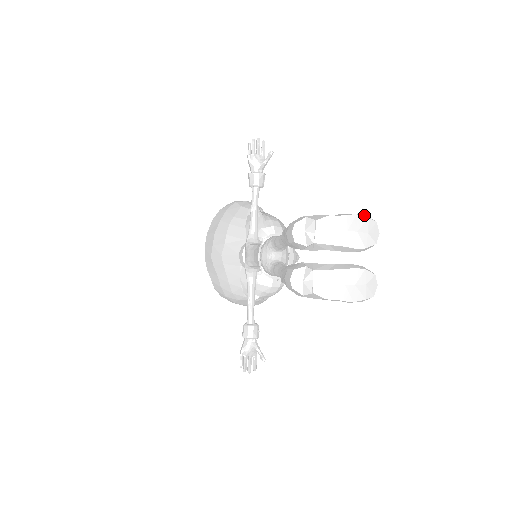
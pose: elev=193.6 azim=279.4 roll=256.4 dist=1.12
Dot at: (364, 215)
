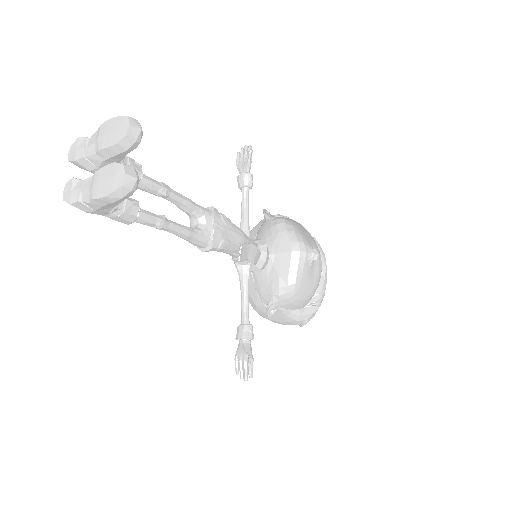
Dot at: (127, 117)
